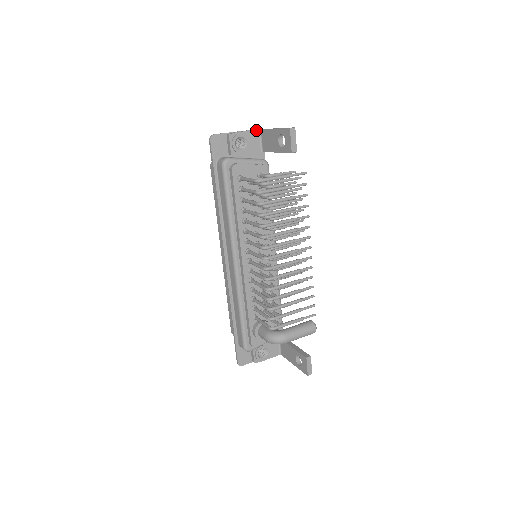
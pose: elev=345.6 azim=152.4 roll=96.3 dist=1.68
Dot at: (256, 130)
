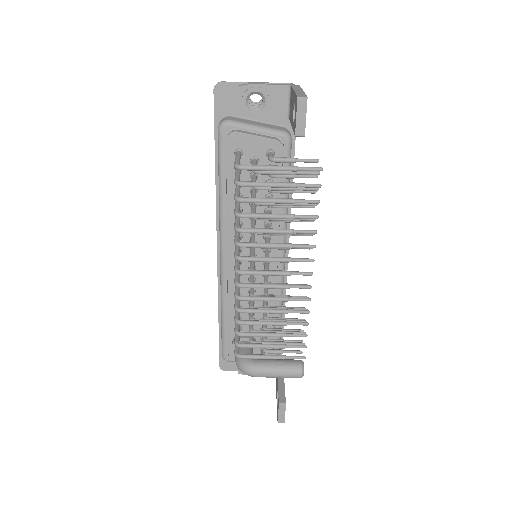
Dot at: (284, 85)
